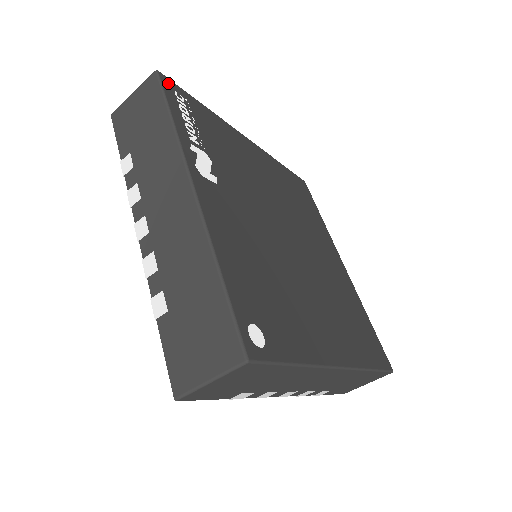
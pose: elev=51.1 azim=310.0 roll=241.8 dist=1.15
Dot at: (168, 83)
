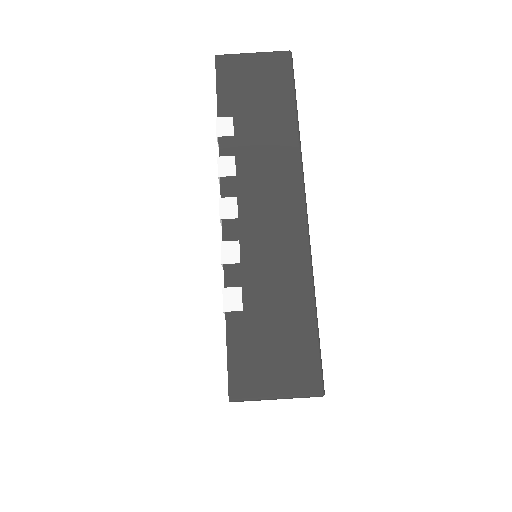
Dot at: occluded
